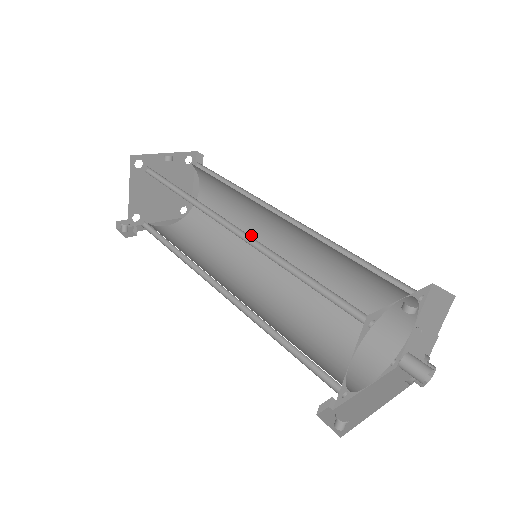
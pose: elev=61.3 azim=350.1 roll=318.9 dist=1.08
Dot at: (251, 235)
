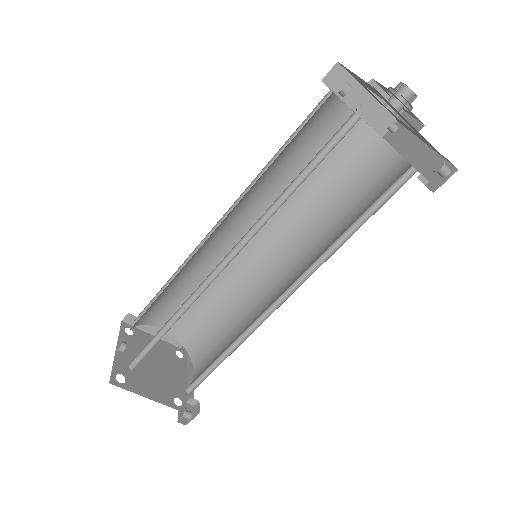
Dot at: (228, 273)
